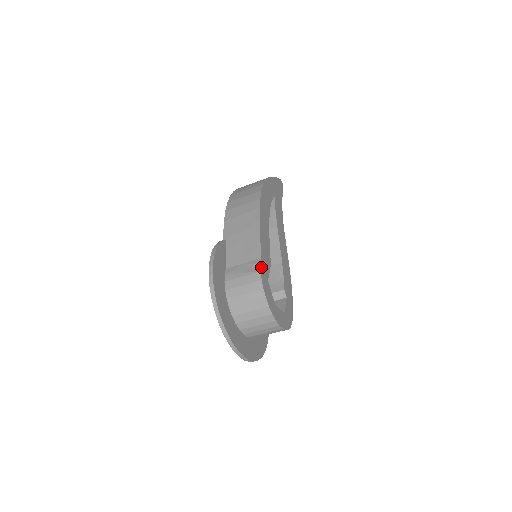
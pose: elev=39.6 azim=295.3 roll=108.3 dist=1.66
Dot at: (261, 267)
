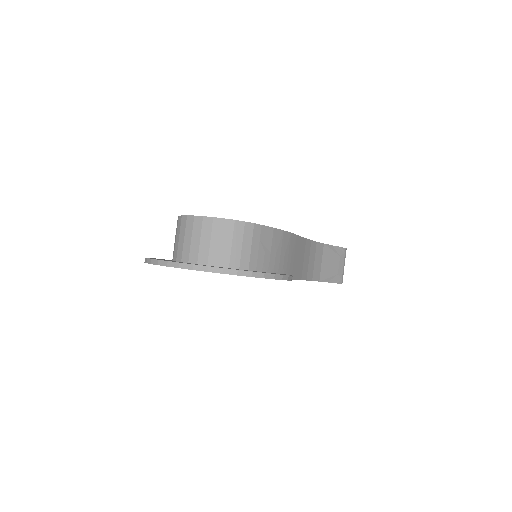
Dot at: occluded
